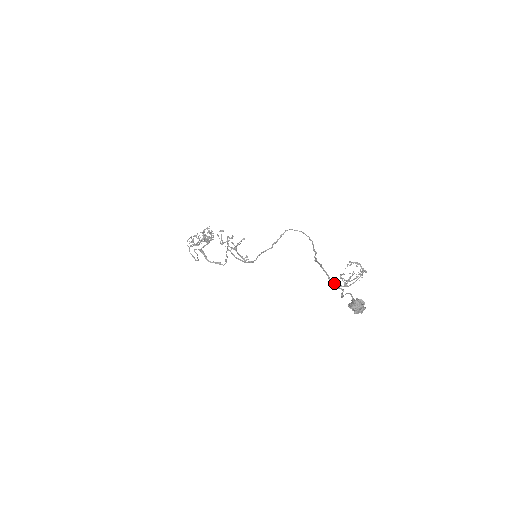
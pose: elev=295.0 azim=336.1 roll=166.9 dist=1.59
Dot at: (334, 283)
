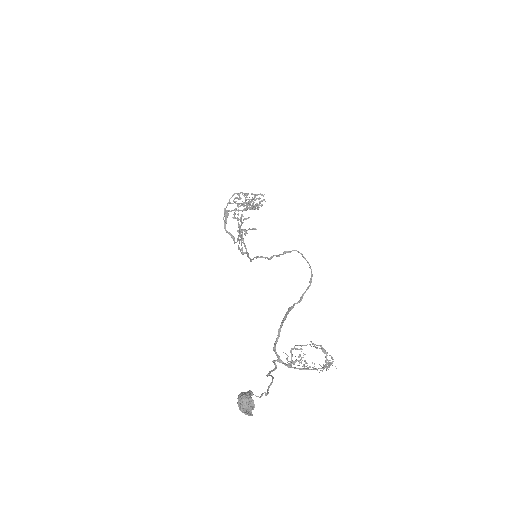
Dot at: (275, 352)
